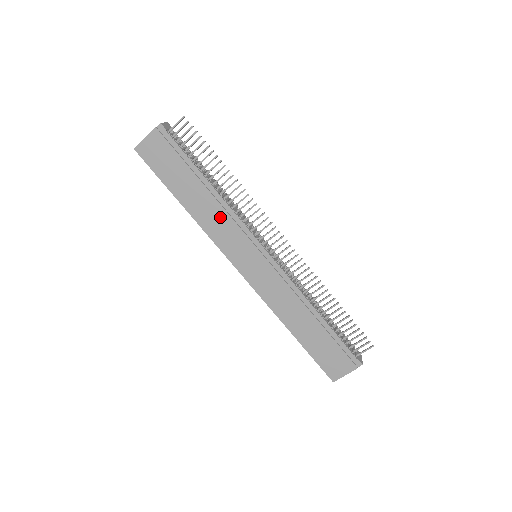
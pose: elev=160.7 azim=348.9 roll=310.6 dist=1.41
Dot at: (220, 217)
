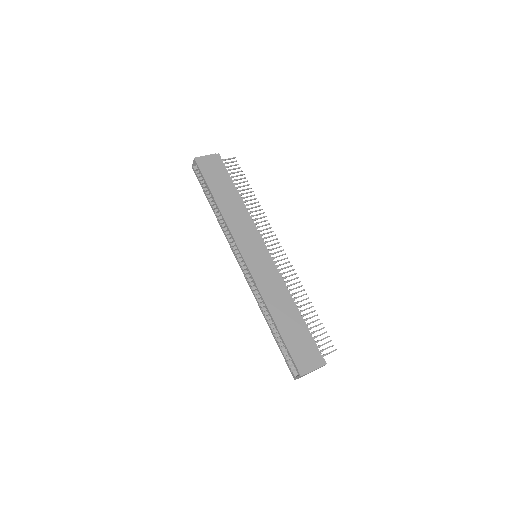
Dot at: (241, 217)
